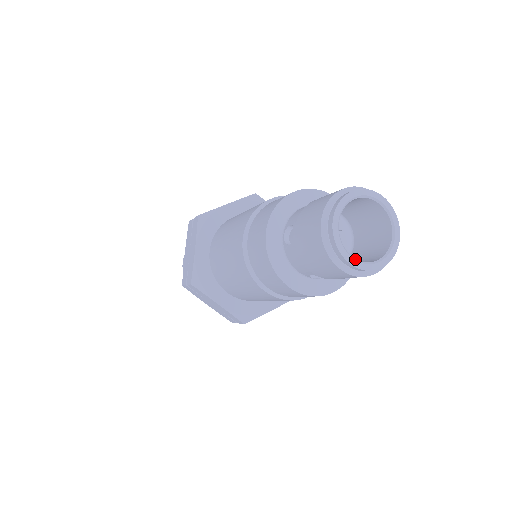
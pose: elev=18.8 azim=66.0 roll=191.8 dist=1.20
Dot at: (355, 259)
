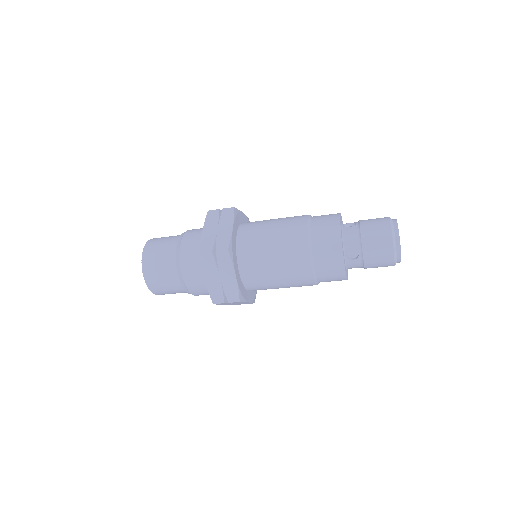
Dot at: occluded
